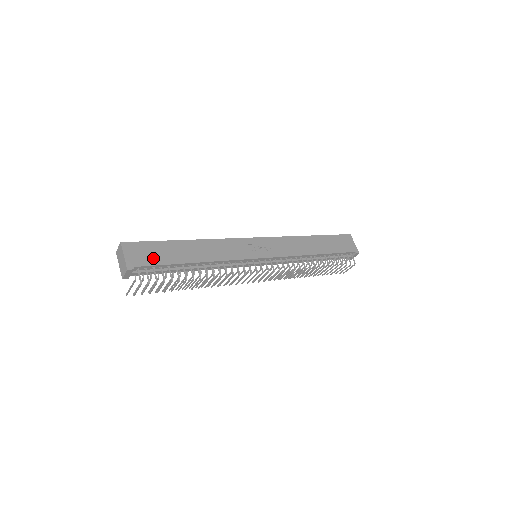
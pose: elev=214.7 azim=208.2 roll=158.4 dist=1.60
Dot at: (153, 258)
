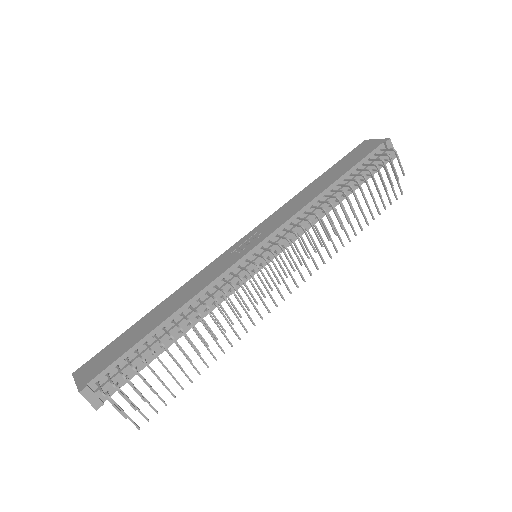
Dot at: (111, 357)
